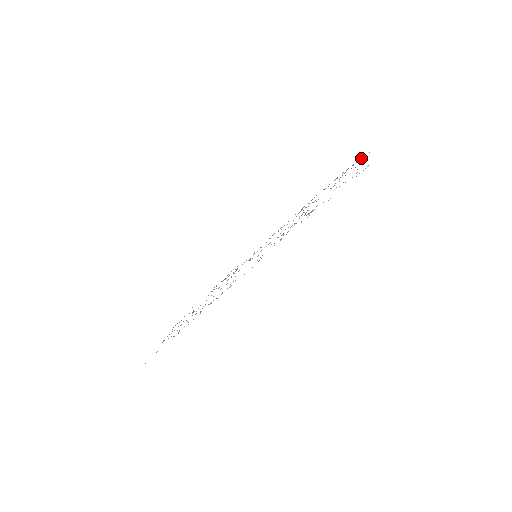
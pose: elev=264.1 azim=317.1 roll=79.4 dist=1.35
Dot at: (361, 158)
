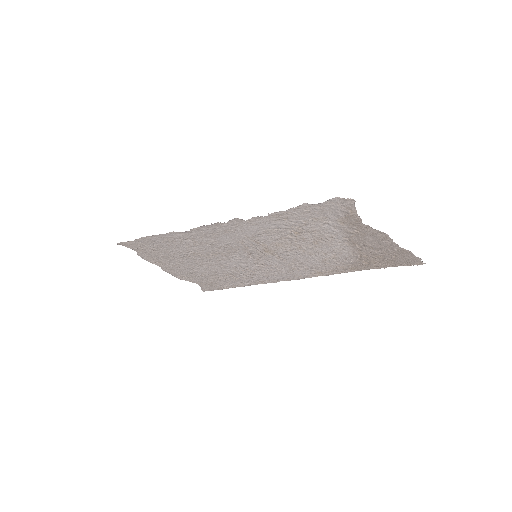
Dot at: (402, 252)
